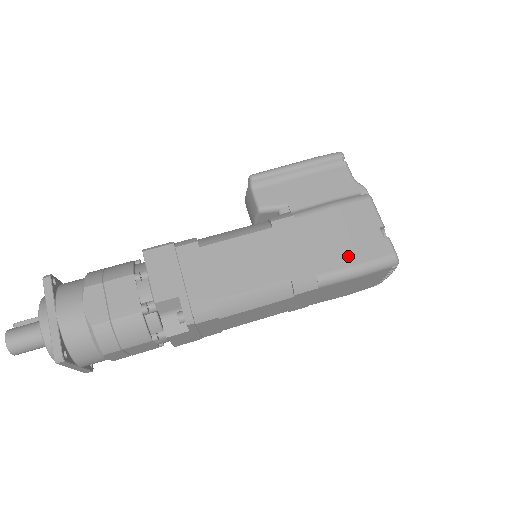
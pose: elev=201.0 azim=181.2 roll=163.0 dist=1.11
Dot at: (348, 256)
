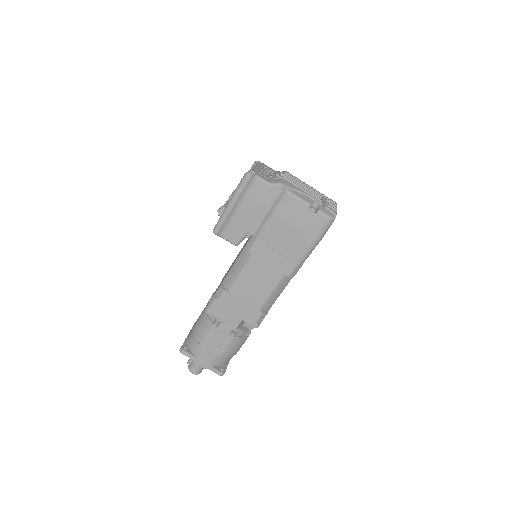
Dot at: (304, 240)
